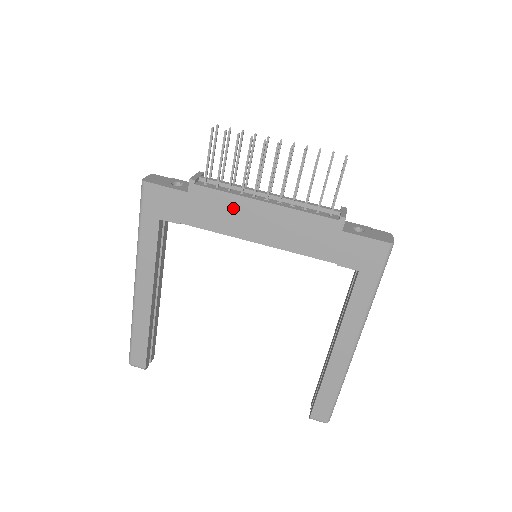
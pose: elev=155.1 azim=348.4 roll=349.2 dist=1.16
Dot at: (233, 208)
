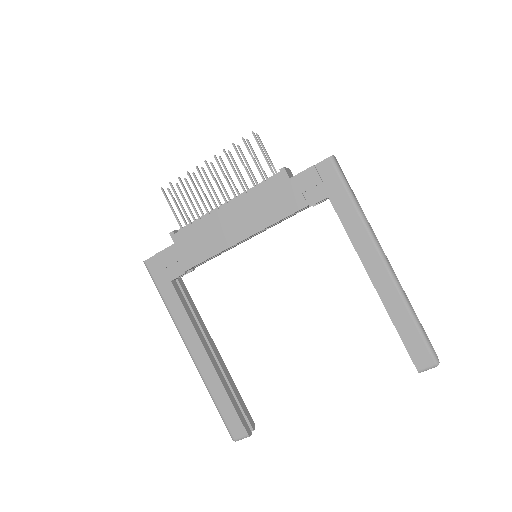
Dot at: (209, 228)
